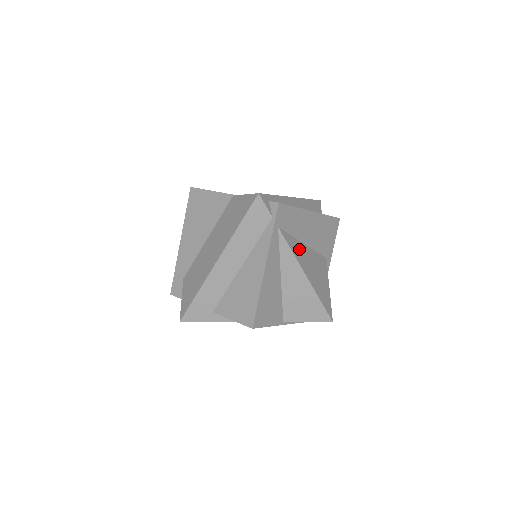
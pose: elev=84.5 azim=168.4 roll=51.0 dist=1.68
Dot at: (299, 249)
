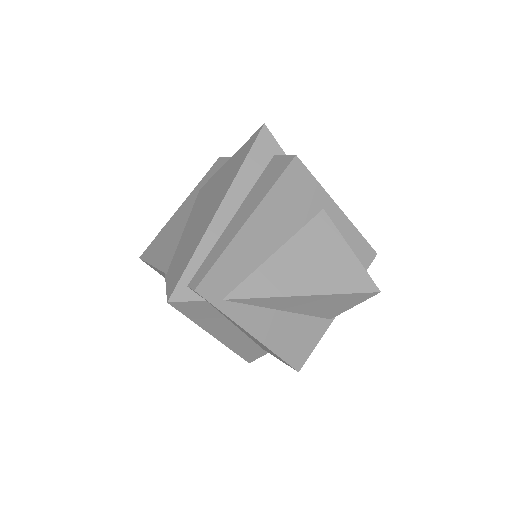
Dot at: (271, 275)
